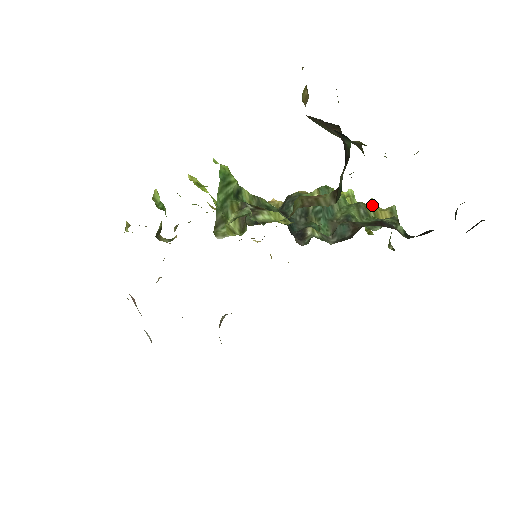
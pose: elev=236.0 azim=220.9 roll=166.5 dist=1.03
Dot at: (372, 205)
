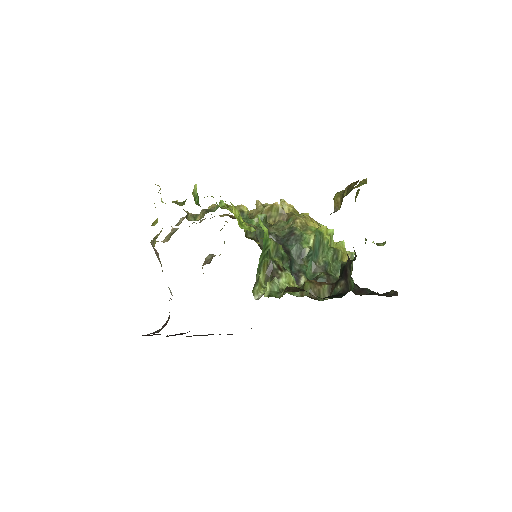
Dot at: (342, 248)
